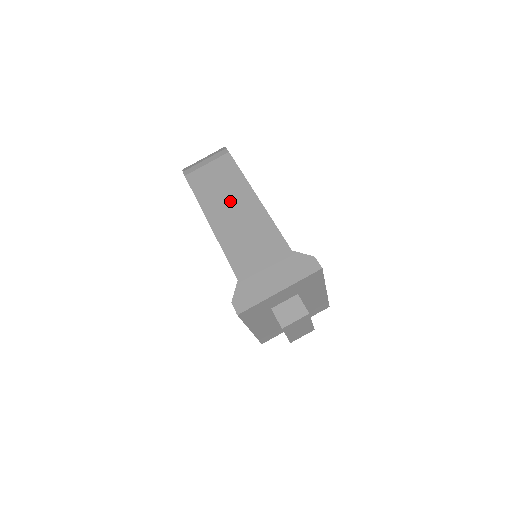
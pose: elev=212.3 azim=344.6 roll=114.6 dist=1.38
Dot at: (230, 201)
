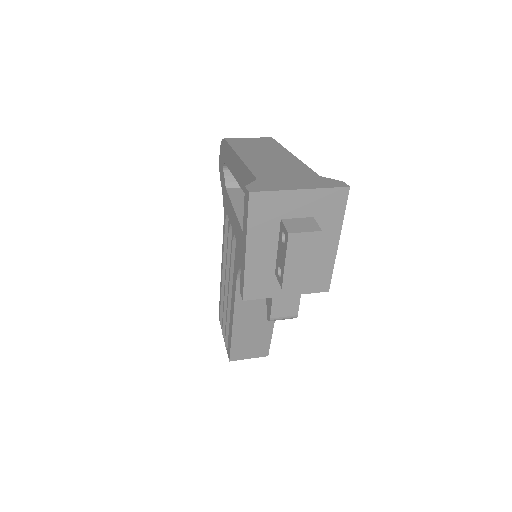
Dot at: (264, 151)
